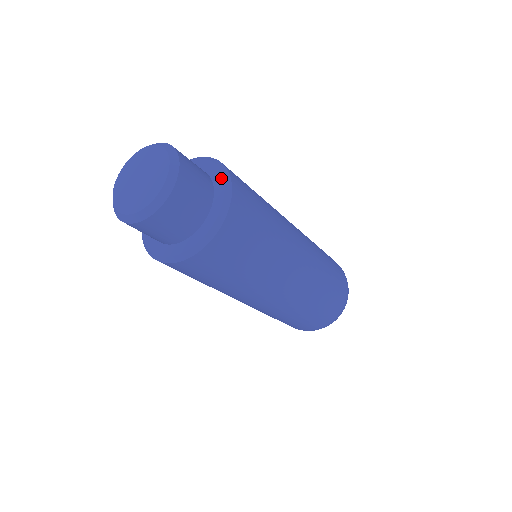
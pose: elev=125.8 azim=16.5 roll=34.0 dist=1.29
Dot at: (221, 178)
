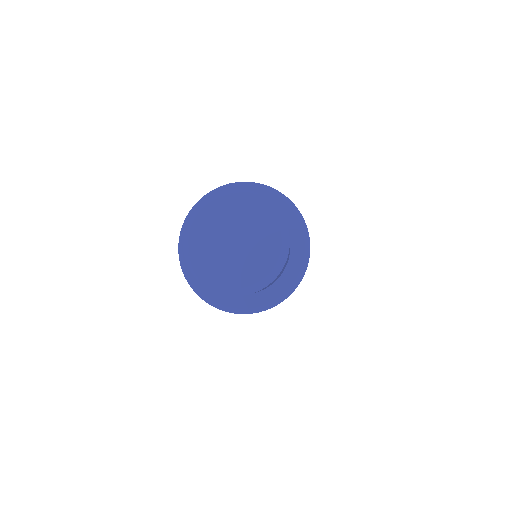
Dot at: (284, 290)
